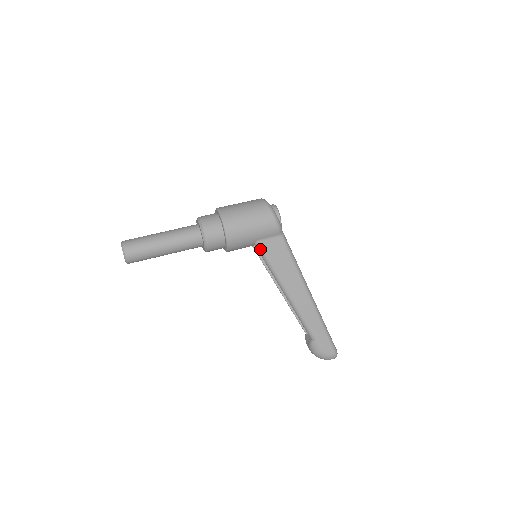
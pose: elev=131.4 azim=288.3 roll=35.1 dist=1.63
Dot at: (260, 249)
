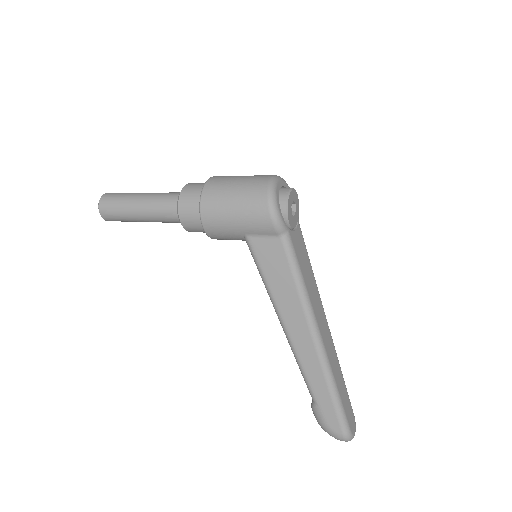
Dot at: (250, 248)
